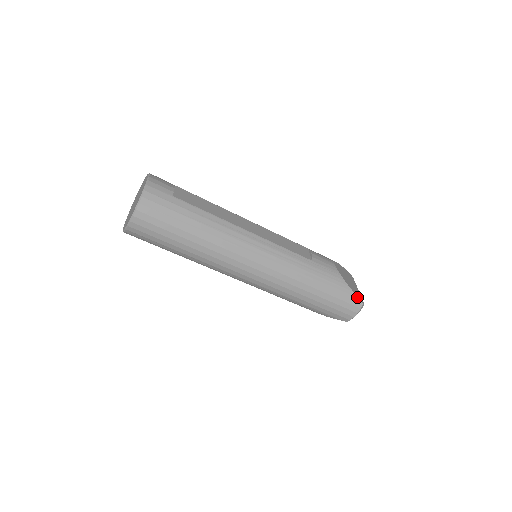
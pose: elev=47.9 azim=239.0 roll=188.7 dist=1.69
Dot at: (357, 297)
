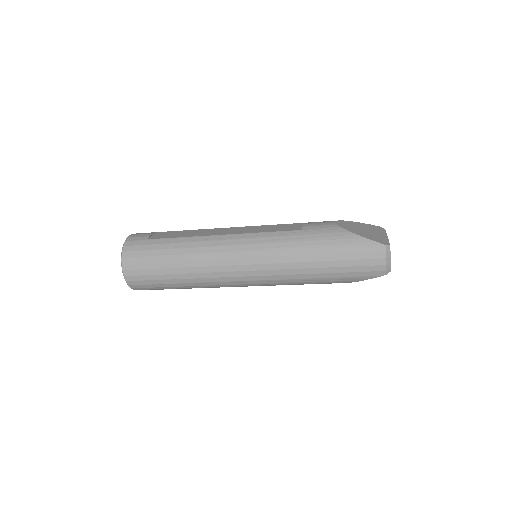
Dot at: (373, 241)
